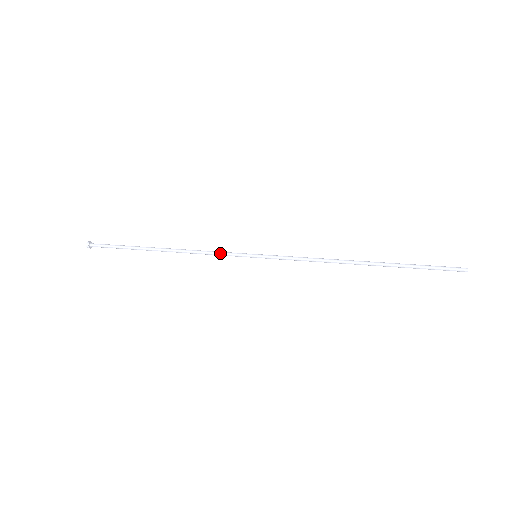
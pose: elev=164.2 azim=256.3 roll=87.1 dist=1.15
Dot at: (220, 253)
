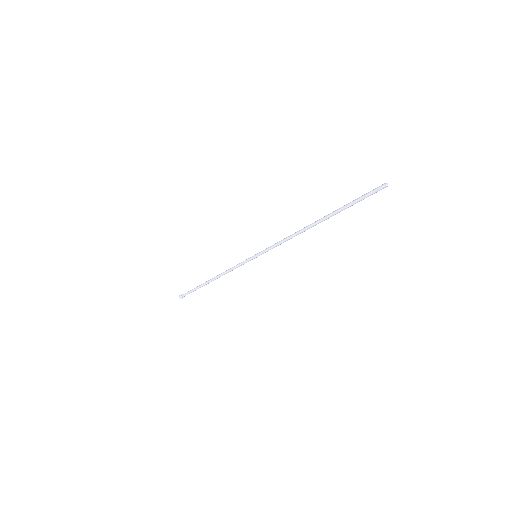
Dot at: (237, 265)
